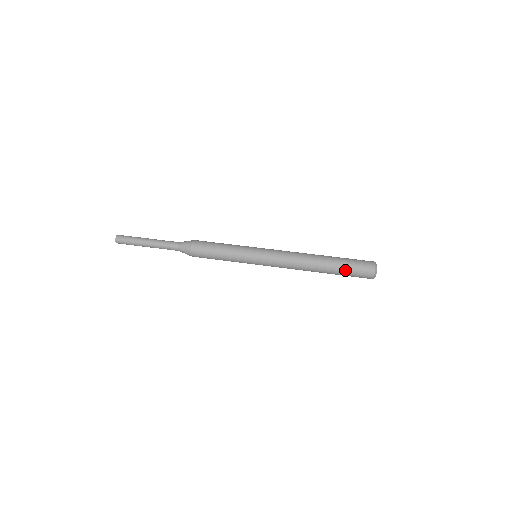
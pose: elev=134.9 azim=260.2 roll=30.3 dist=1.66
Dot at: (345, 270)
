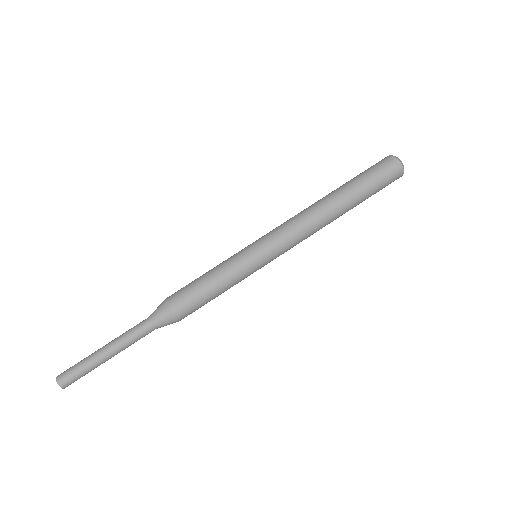
Dot at: occluded
